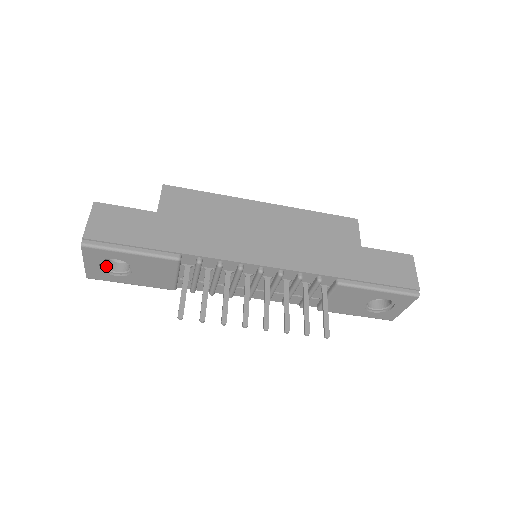
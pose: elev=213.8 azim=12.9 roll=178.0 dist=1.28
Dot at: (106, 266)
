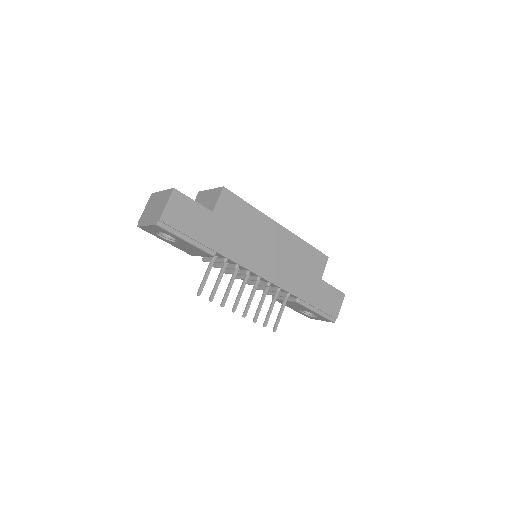
Dot at: occluded
